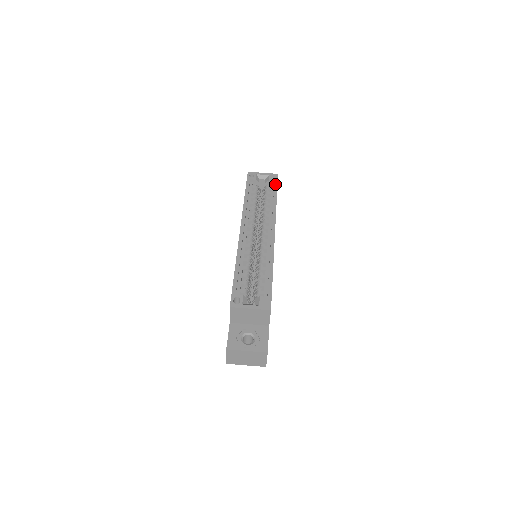
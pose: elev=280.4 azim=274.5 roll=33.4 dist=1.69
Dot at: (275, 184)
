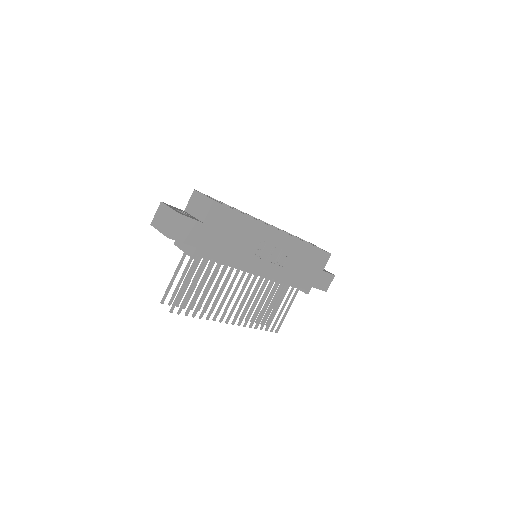
Dot at: (321, 249)
